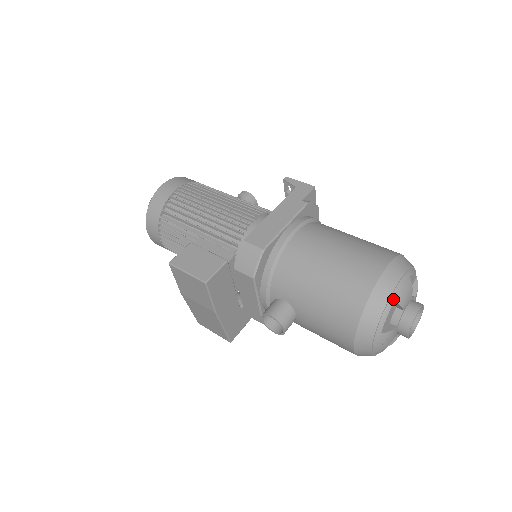
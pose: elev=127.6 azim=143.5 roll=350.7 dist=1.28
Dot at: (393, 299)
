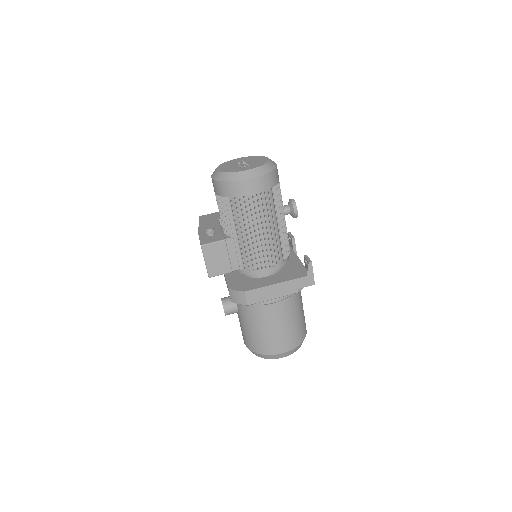
Dot at: occluded
